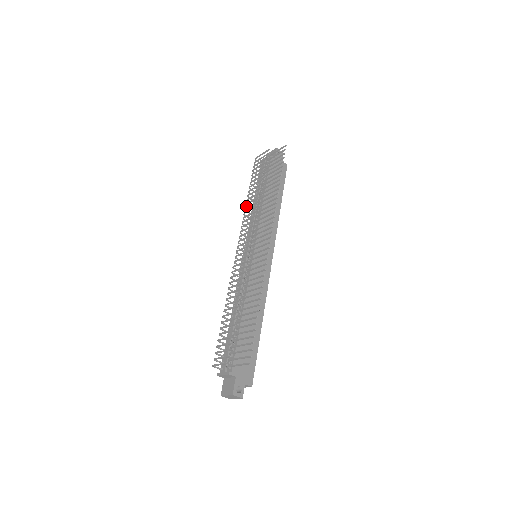
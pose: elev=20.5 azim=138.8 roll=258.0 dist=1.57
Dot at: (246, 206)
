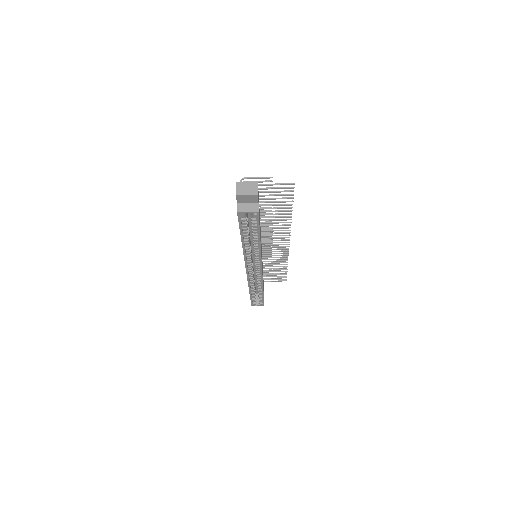
Dot at: occluded
